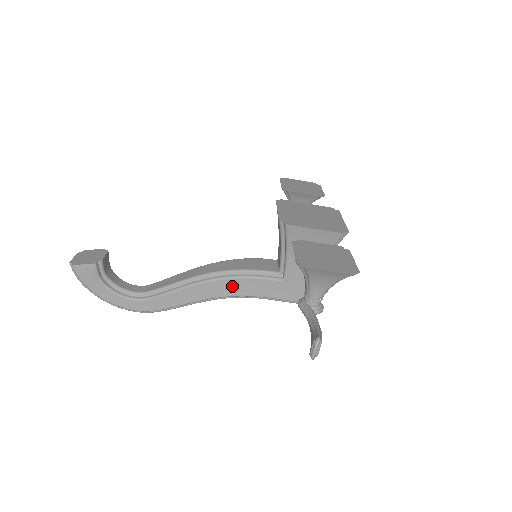
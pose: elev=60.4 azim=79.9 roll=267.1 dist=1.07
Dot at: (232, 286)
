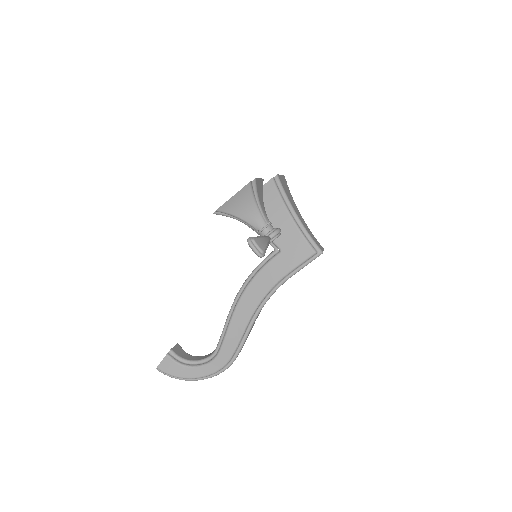
Dot at: (256, 290)
